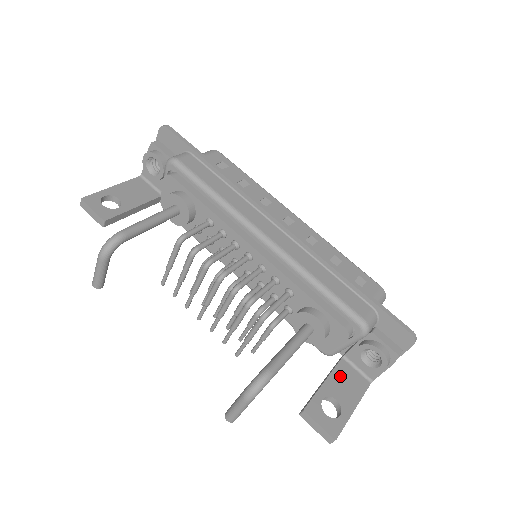
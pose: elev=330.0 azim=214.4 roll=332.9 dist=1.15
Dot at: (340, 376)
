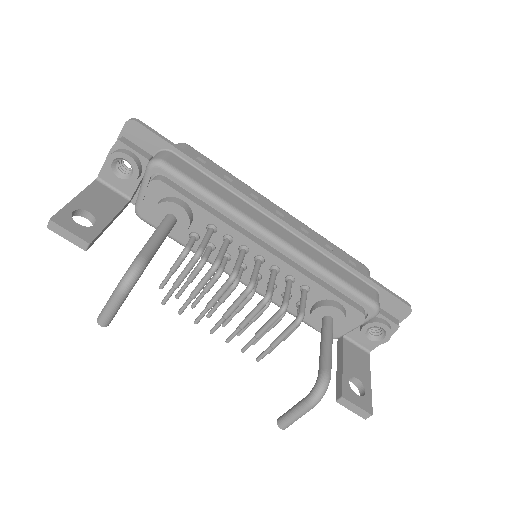
Dot at: (349, 355)
